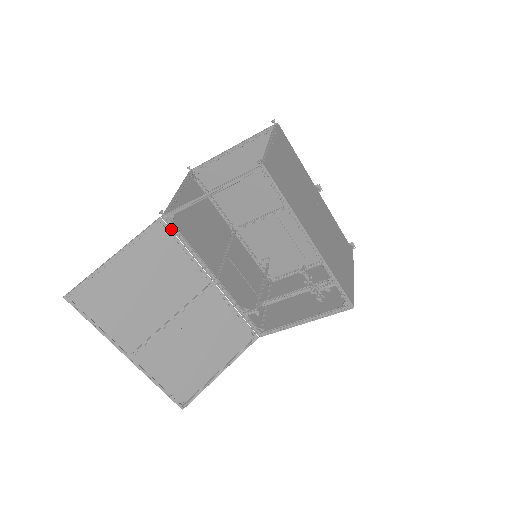
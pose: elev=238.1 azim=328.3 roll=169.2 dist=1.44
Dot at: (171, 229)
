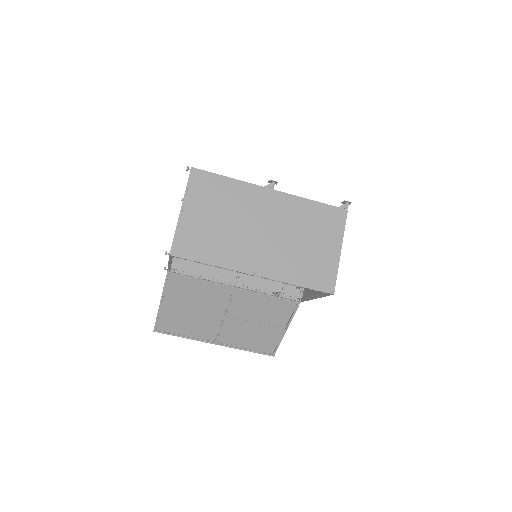
Dot at: (179, 274)
